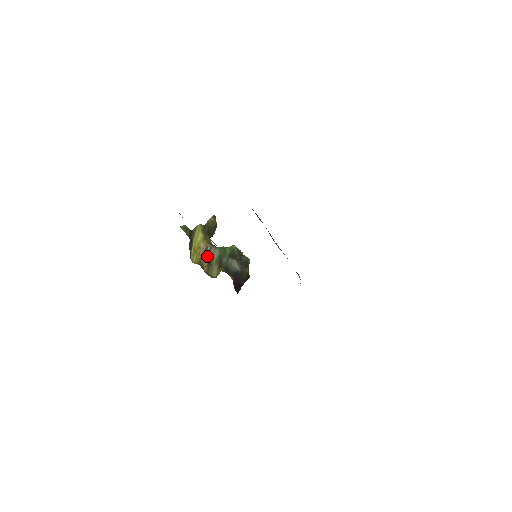
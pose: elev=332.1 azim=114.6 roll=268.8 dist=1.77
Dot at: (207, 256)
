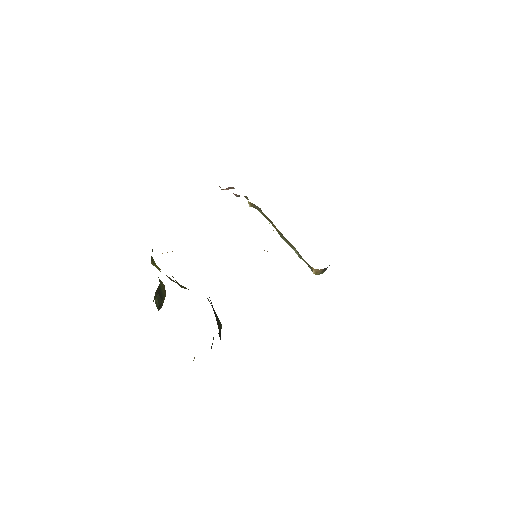
Dot at: occluded
